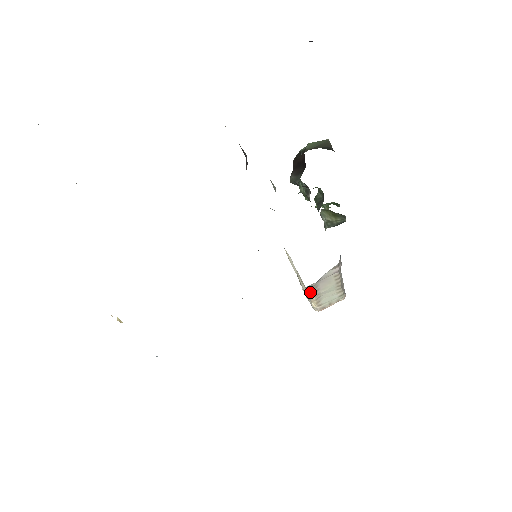
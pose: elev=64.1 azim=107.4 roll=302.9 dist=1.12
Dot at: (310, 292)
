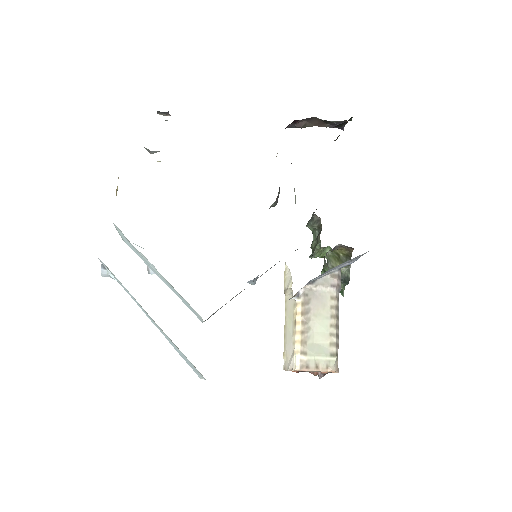
Dot at: (299, 310)
